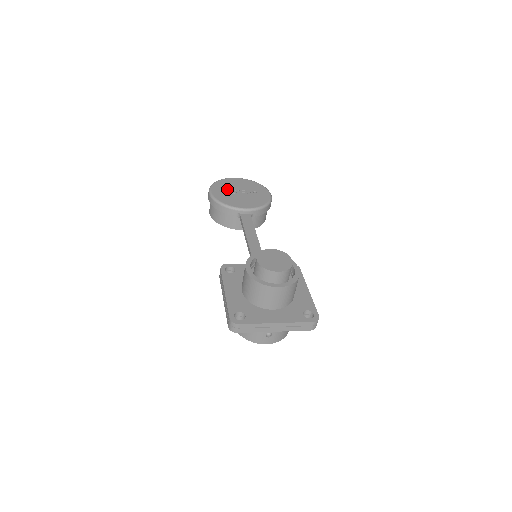
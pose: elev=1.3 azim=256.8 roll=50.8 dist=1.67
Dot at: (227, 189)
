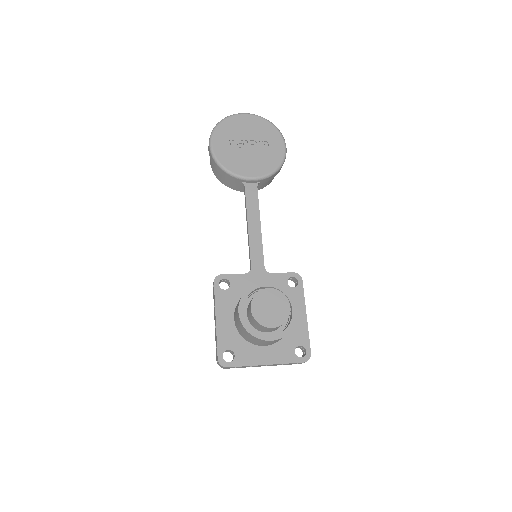
Dot at: (232, 139)
